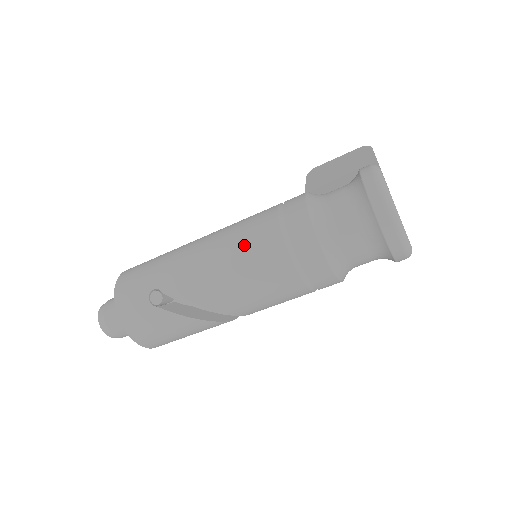
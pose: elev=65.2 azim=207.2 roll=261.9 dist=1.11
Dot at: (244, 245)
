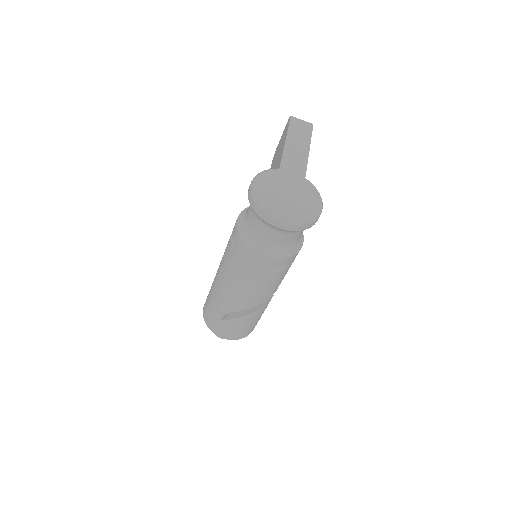
Dot at: (228, 268)
